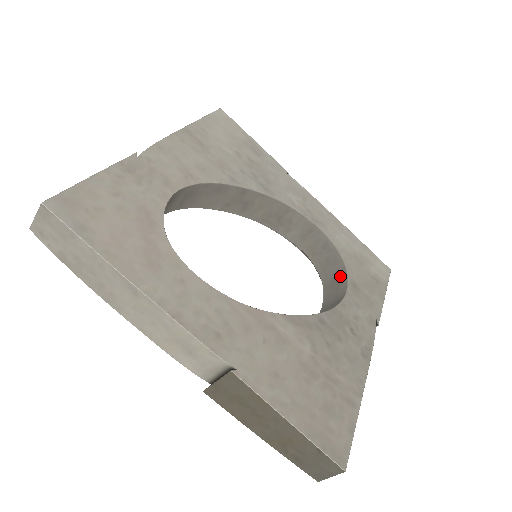
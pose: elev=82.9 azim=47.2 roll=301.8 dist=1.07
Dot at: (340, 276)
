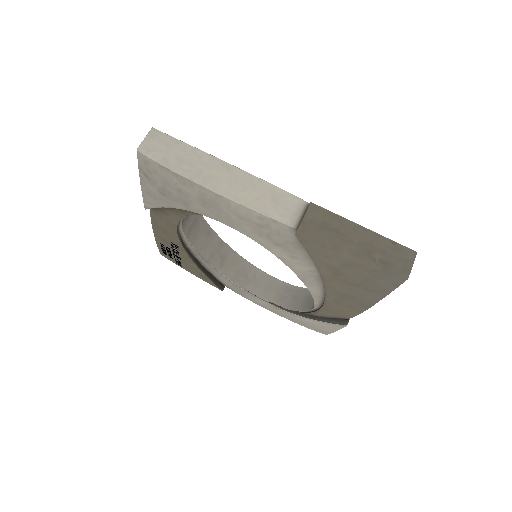
Dot at: (310, 294)
